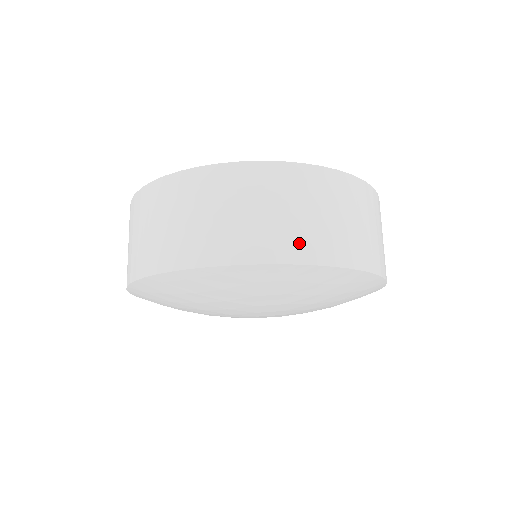
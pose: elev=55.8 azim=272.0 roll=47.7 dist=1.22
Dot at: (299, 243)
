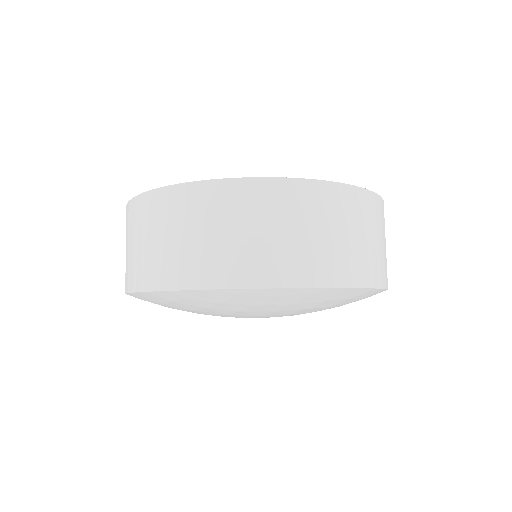
Dot at: (374, 268)
